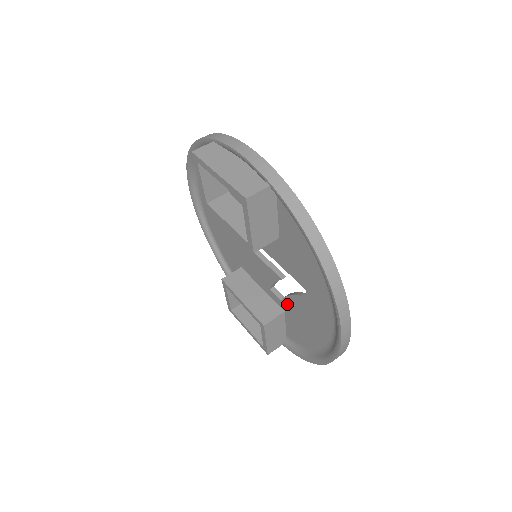
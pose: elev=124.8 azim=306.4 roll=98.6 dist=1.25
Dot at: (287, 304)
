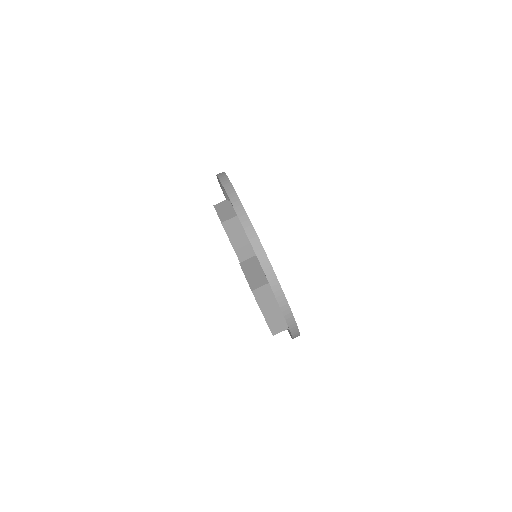
Dot at: occluded
